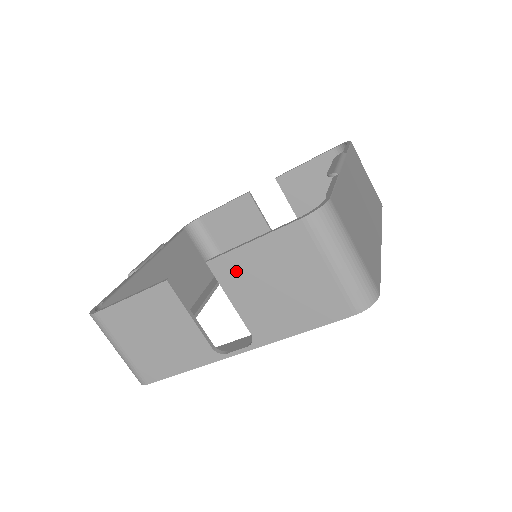
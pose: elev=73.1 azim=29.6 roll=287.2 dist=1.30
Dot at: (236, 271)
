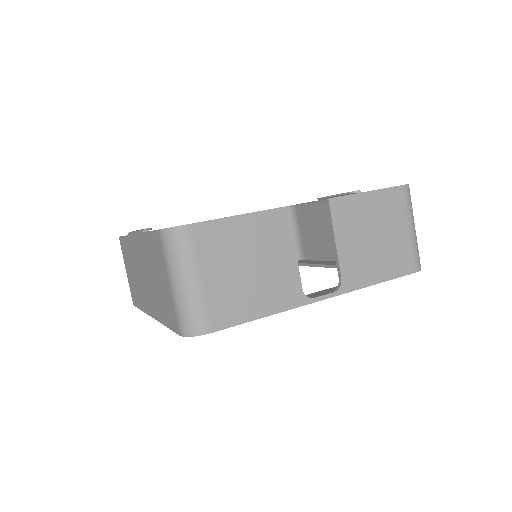
Dot at: (349, 214)
